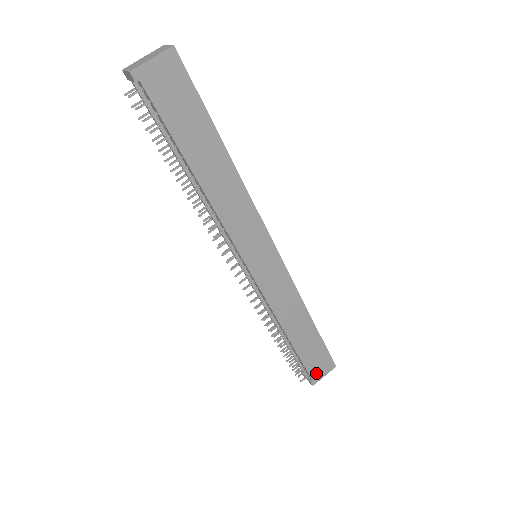
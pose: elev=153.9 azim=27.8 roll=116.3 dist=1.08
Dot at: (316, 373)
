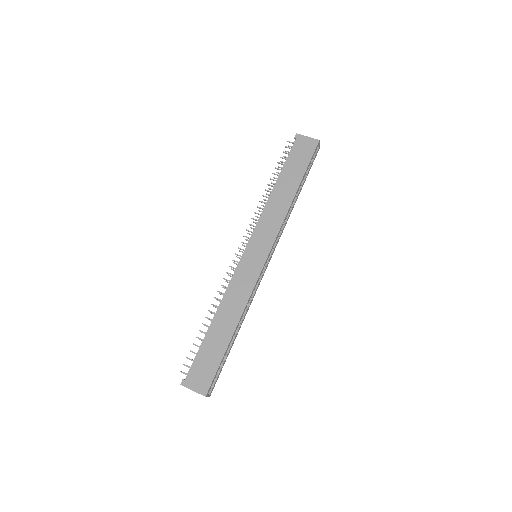
Dot at: (193, 377)
